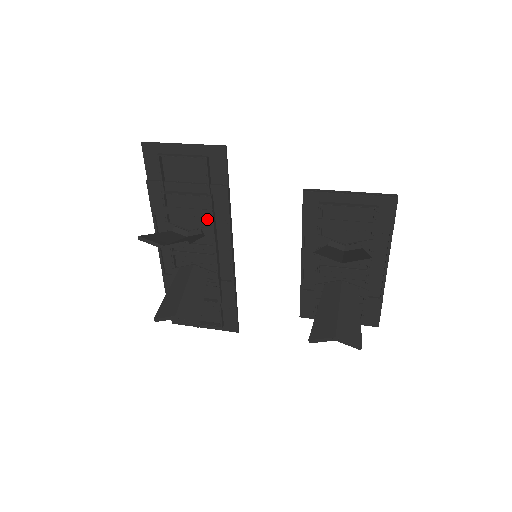
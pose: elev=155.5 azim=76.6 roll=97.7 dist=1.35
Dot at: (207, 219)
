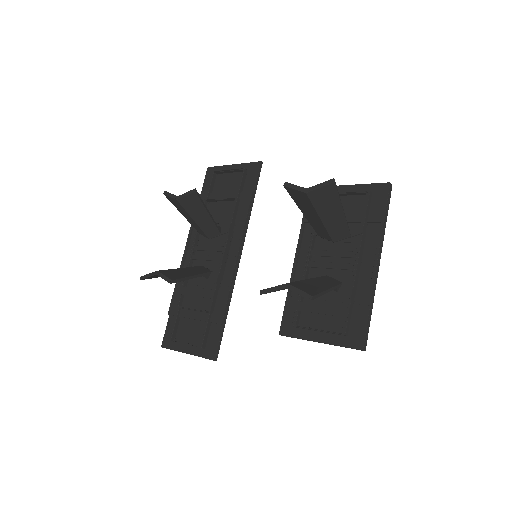
Dot at: occluded
